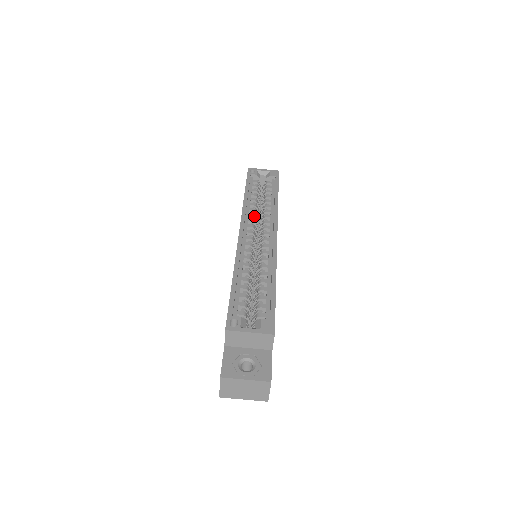
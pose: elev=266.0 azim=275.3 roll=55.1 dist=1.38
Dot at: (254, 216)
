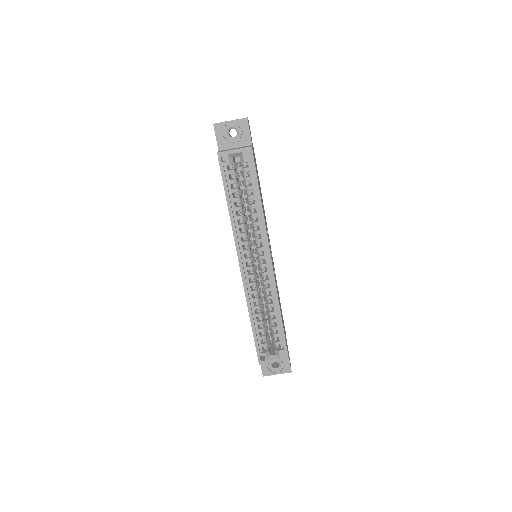
Dot at: (245, 236)
